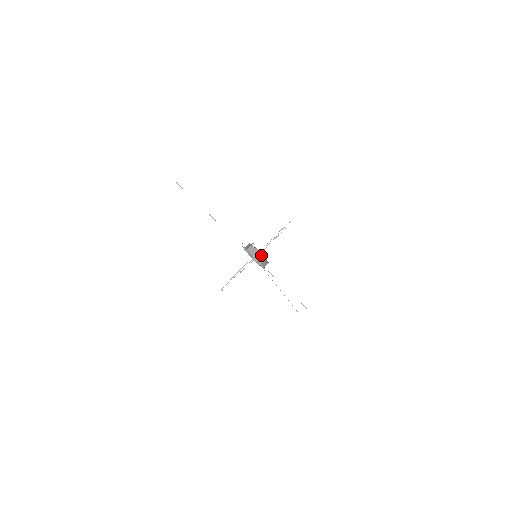
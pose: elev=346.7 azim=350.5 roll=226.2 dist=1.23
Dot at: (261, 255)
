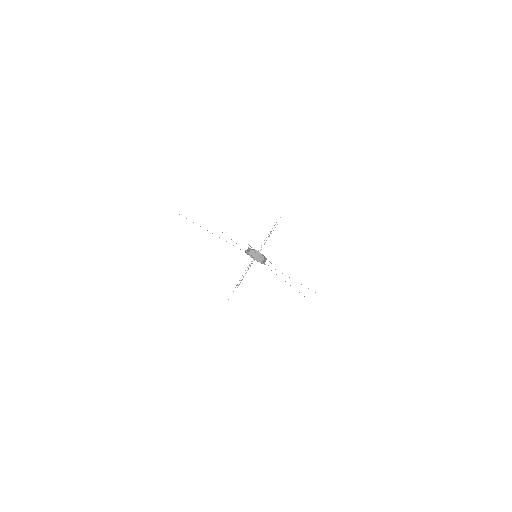
Dot at: (261, 255)
